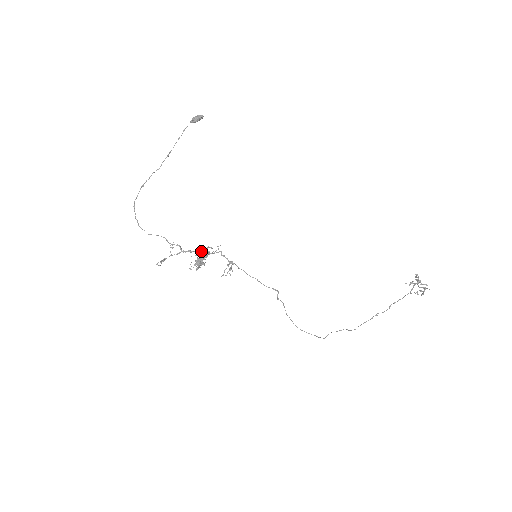
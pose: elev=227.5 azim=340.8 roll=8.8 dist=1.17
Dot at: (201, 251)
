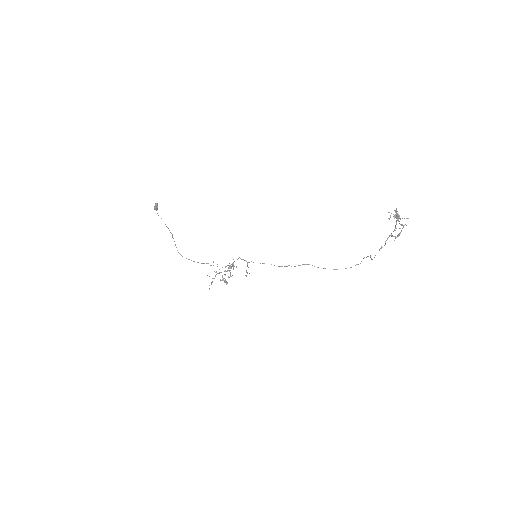
Dot at: occluded
